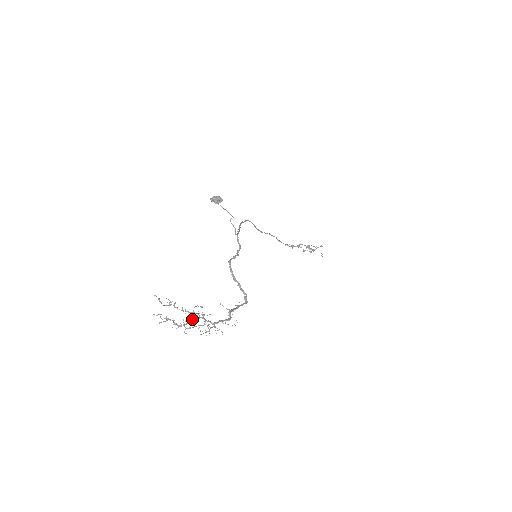
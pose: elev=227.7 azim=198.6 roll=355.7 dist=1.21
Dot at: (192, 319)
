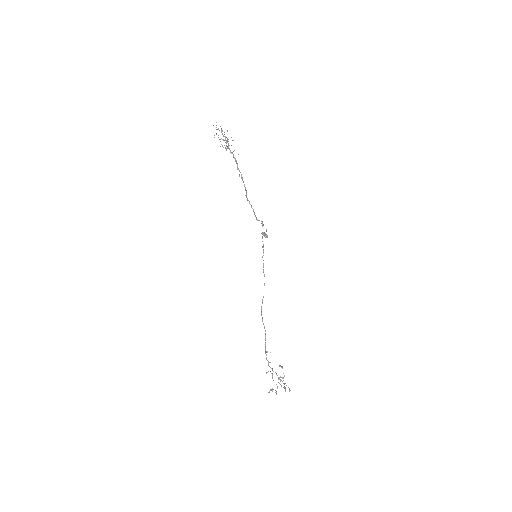
Dot at: (225, 137)
